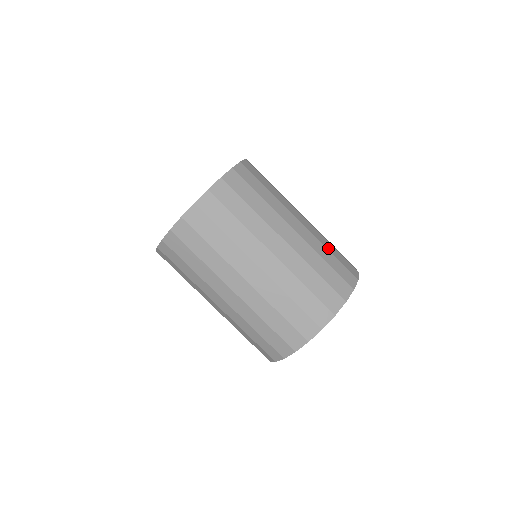
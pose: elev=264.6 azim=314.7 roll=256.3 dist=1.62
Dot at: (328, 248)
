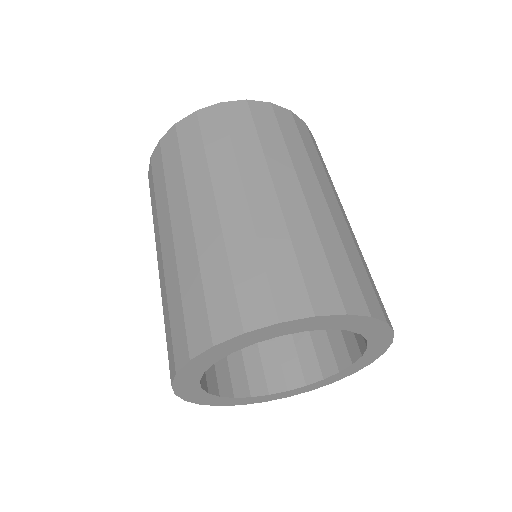
Dot at: occluded
